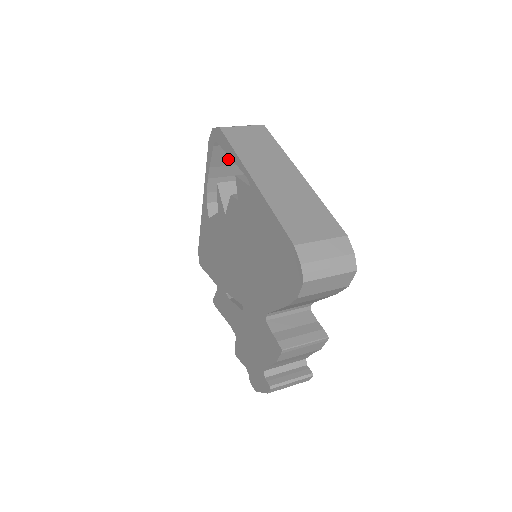
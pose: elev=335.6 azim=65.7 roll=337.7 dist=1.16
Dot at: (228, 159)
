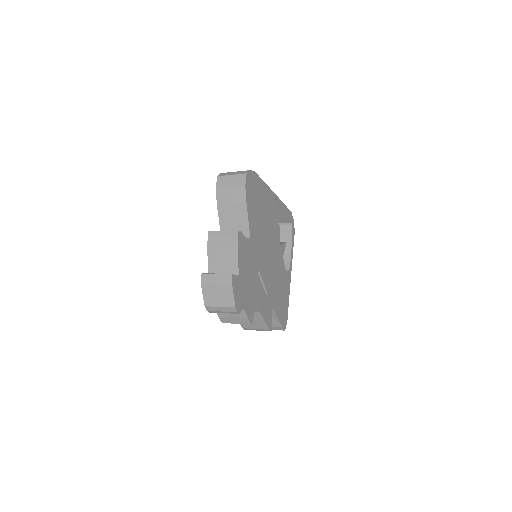
Dot at: occluded
